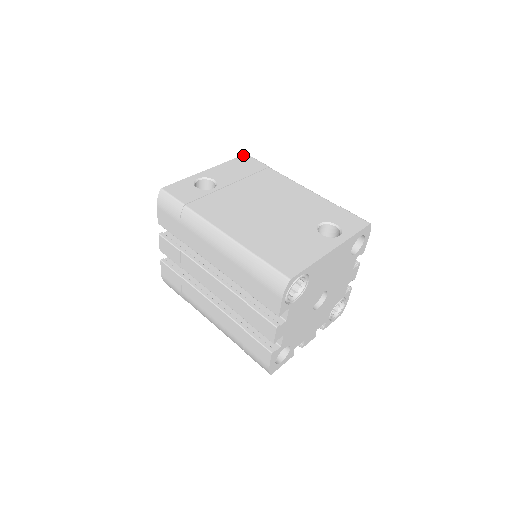
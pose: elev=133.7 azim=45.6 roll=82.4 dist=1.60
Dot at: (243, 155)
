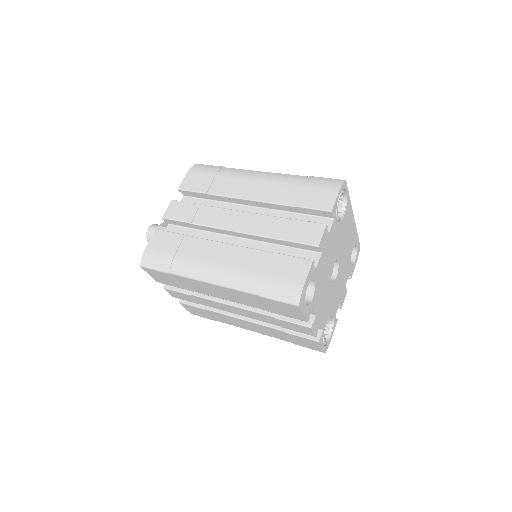
Dot at: occluded
